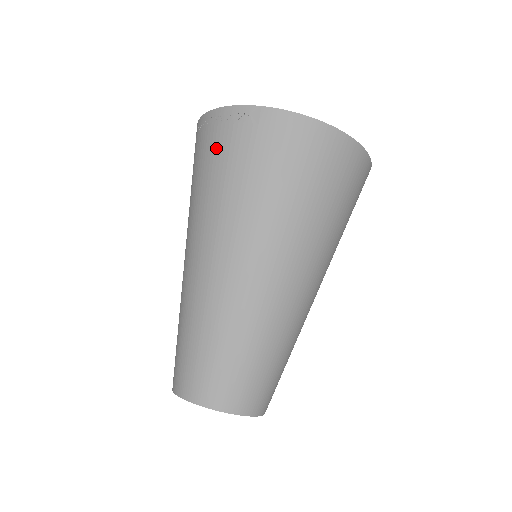
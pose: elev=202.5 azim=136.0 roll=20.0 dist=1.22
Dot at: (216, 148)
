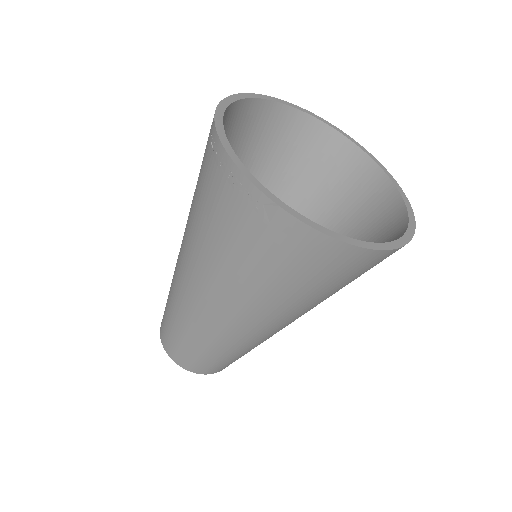
Dot at: (220, 204)
